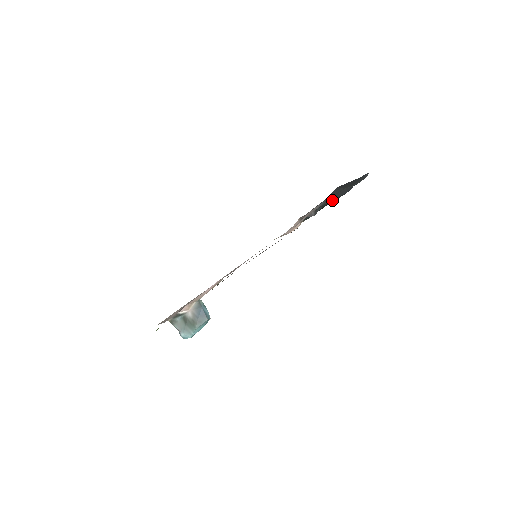
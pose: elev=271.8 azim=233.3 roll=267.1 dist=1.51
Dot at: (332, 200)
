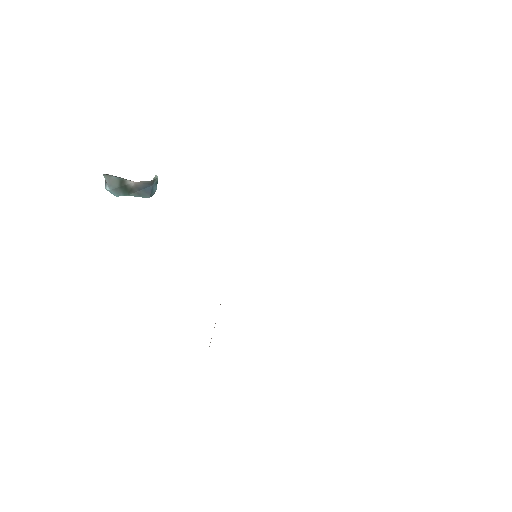
Dot at: occluded
